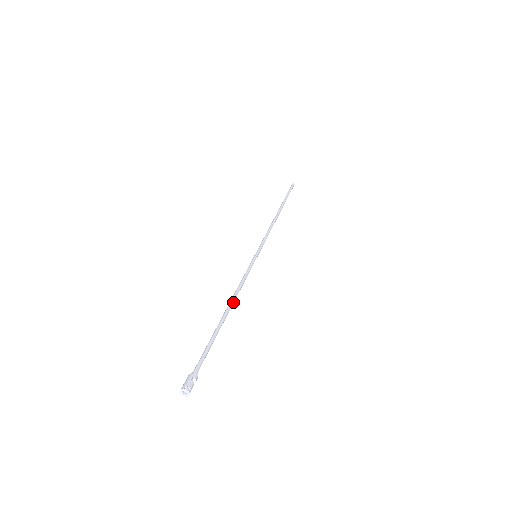
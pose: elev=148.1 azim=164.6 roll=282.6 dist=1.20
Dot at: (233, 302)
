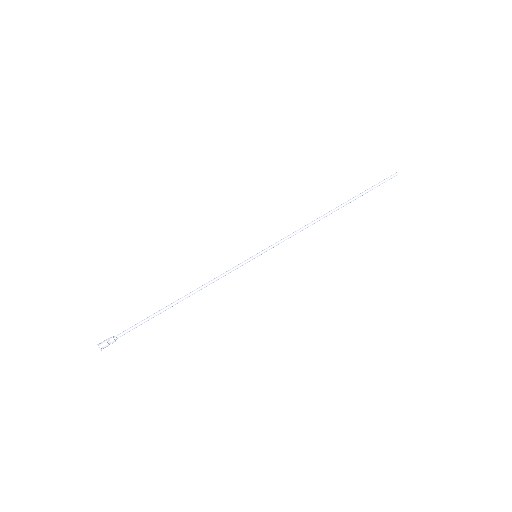
Dot at: (191, 294)
